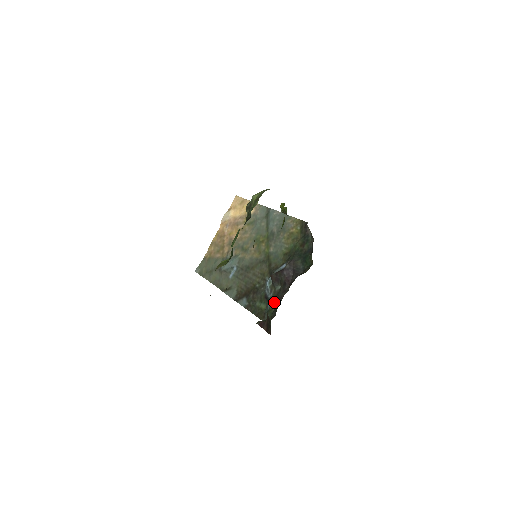
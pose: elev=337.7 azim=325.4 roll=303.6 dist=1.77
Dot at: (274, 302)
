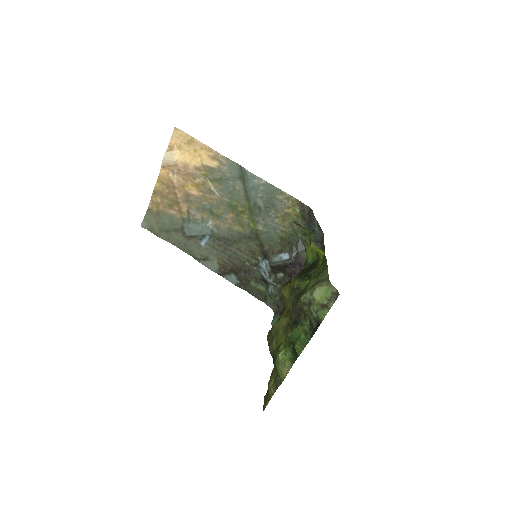
Dot at: (277, 289)
